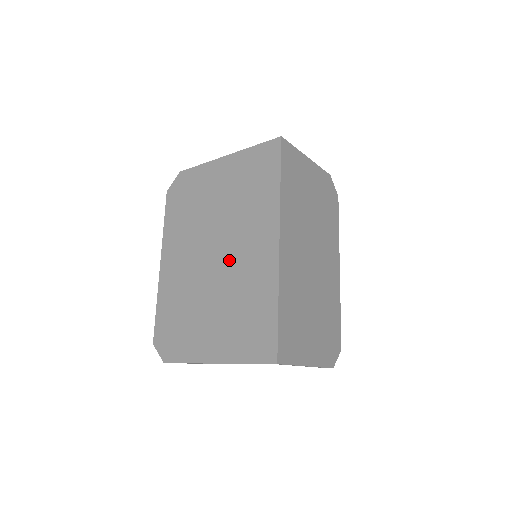
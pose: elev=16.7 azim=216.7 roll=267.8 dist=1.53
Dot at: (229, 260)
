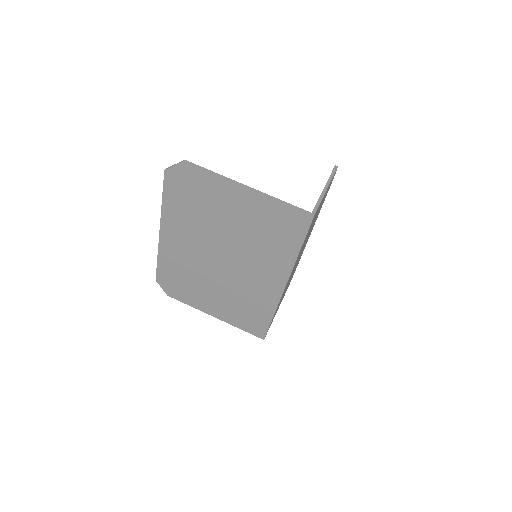
Dot at: (236, 272)
